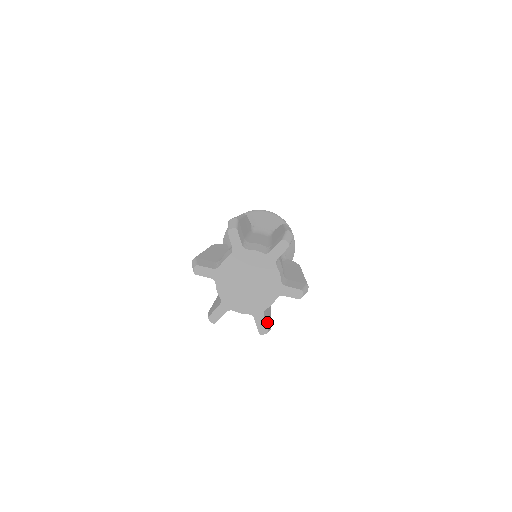
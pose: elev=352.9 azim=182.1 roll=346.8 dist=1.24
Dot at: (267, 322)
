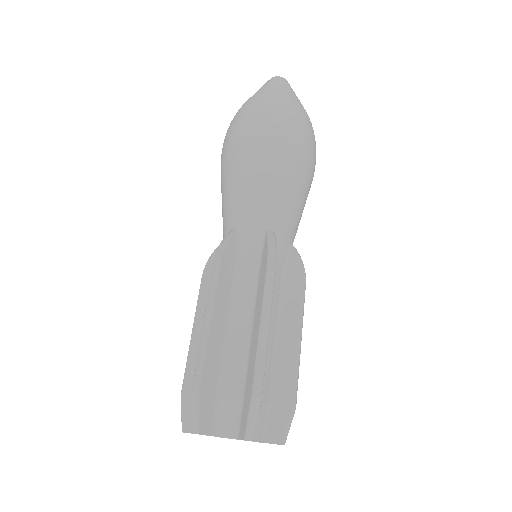
Dot at: occluded
